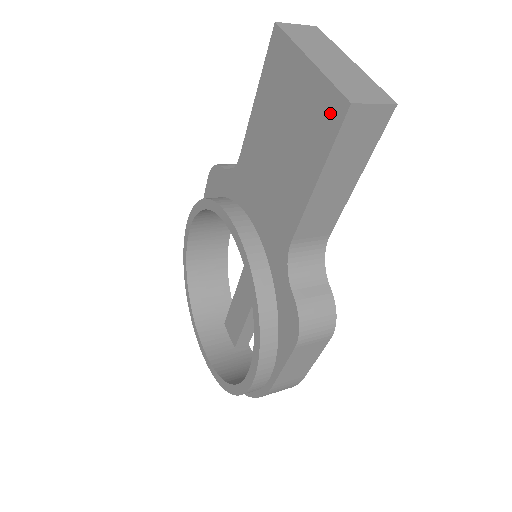
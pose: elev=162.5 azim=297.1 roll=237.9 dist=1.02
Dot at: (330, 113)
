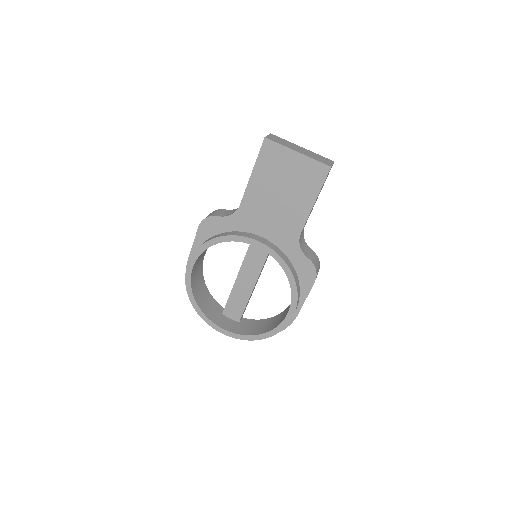
Dot at: (319, 172)
